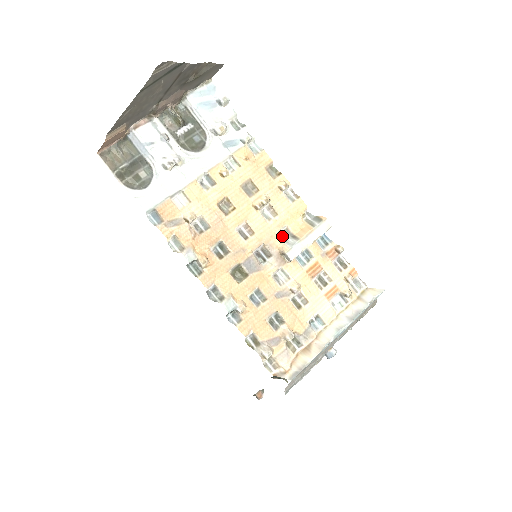
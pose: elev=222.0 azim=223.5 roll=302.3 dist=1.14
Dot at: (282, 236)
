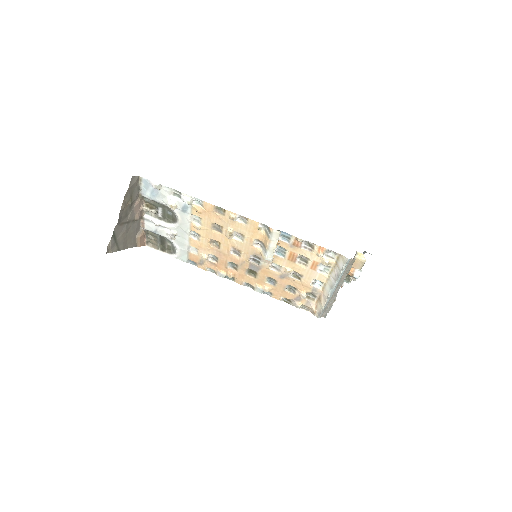
Dot at: (259, 244)
